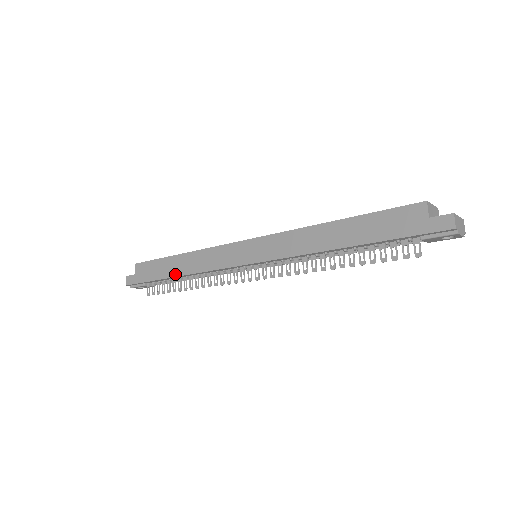
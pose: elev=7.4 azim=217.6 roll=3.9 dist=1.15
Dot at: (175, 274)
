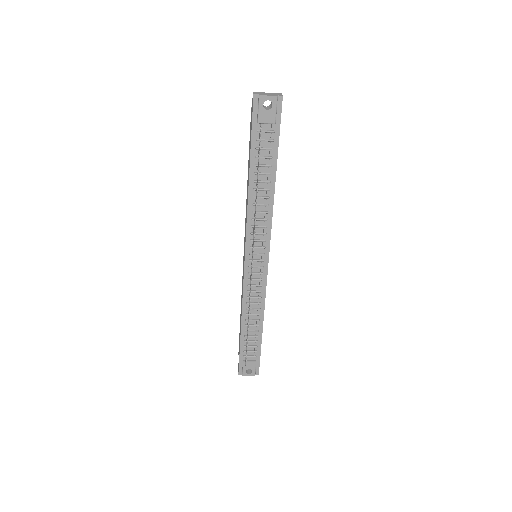
Dot at: (241, 325)
